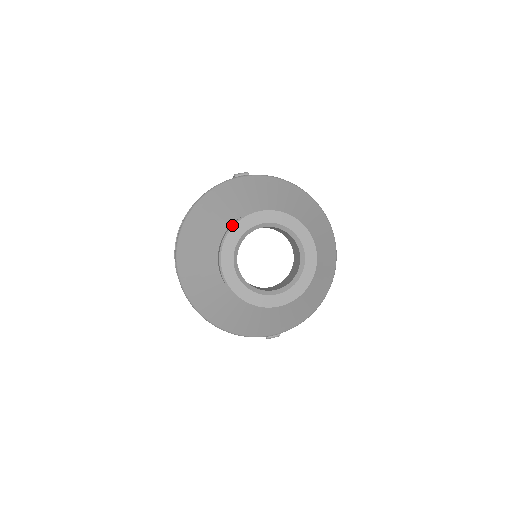
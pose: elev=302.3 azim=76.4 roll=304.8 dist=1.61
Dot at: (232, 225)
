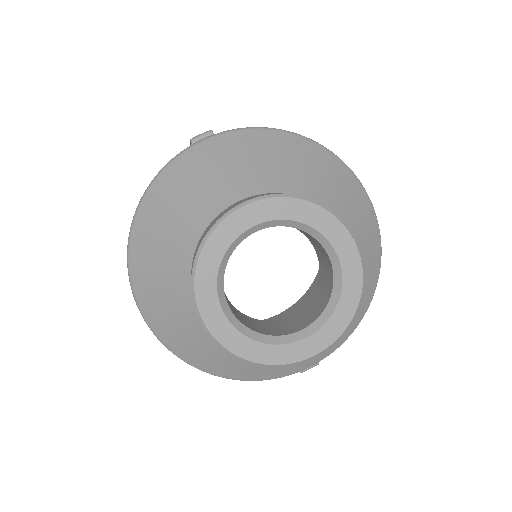
Dot at: (201, 242)
